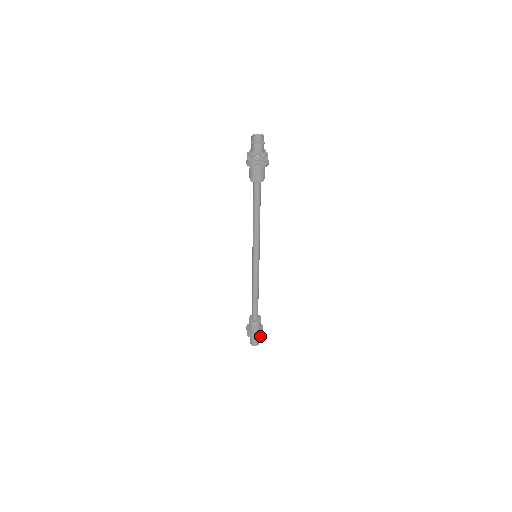
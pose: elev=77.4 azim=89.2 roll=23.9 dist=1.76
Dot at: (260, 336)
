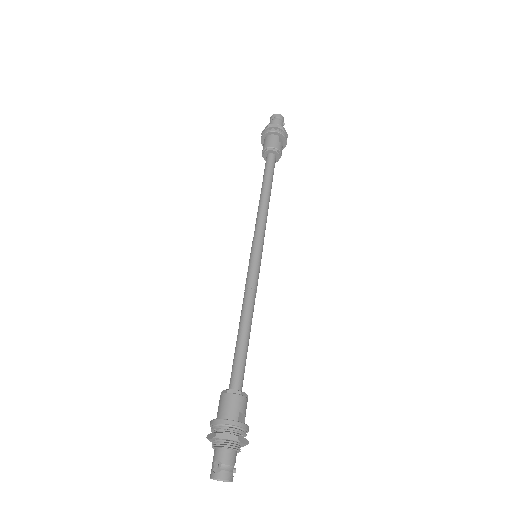
Dot at: occluded
